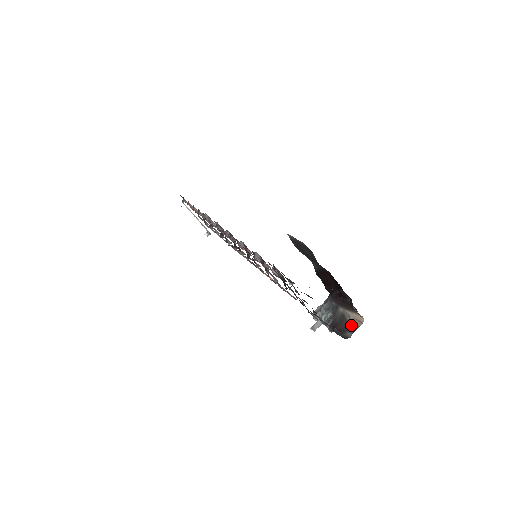
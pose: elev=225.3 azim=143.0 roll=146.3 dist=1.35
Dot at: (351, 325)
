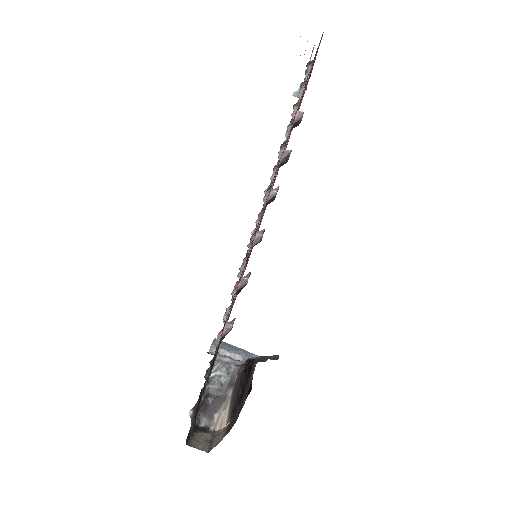
Dot at: (215, 417)
